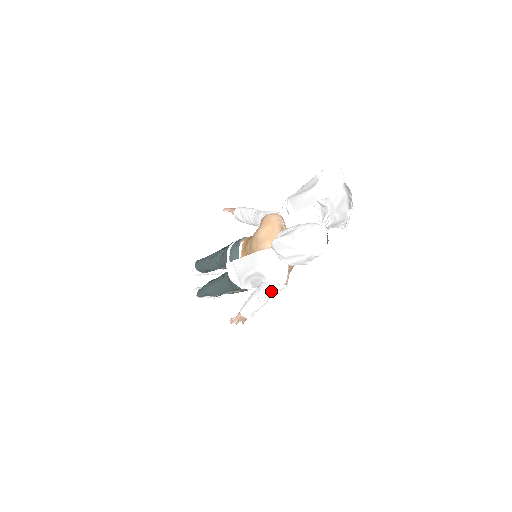
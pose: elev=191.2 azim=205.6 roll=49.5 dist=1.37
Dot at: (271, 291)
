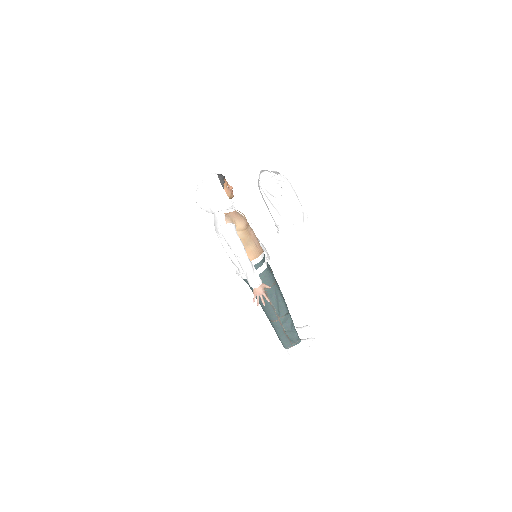
Dot at: (227, 237)
